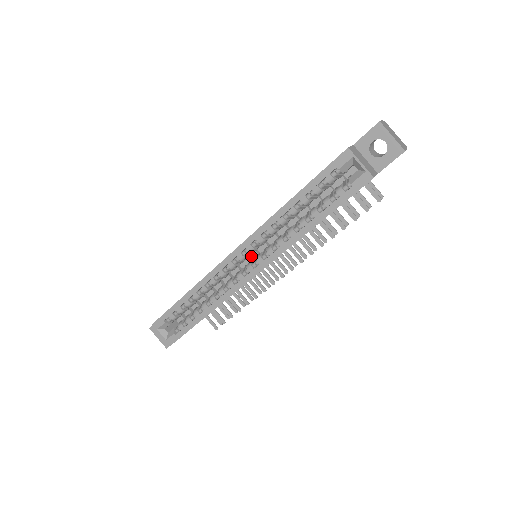
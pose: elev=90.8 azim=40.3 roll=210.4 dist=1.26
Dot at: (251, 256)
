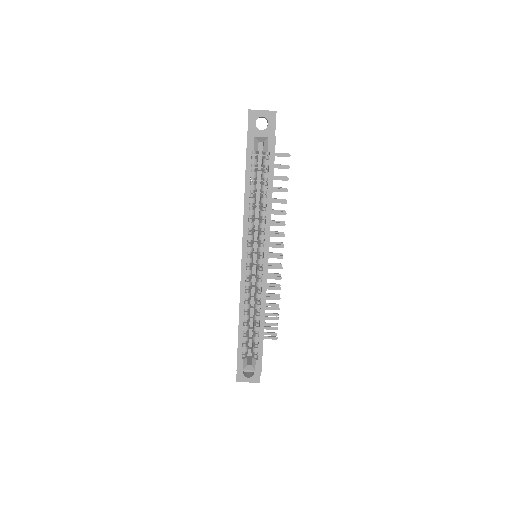
Dot at: (253, 261)
